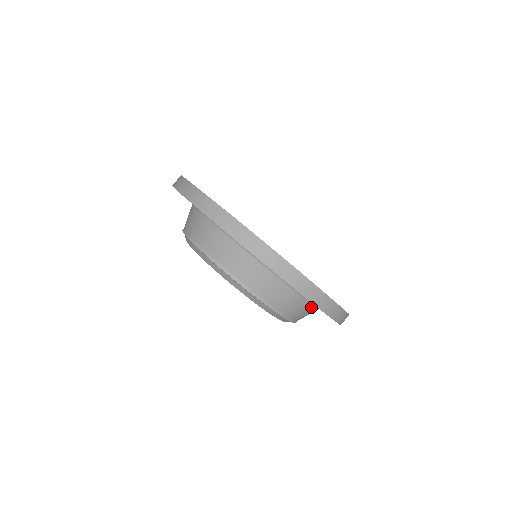
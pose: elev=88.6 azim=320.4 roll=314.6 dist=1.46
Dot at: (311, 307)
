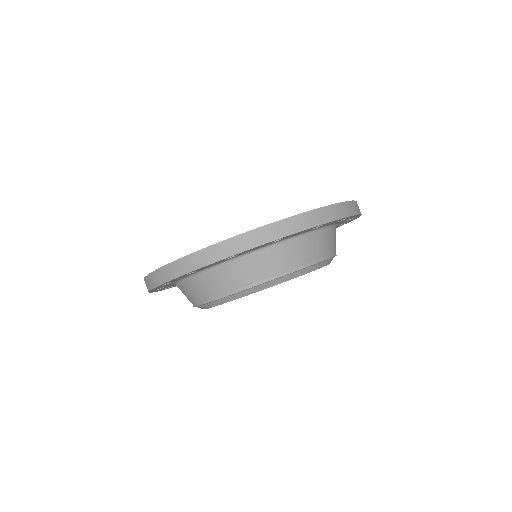
Dot at: (334, 230)
